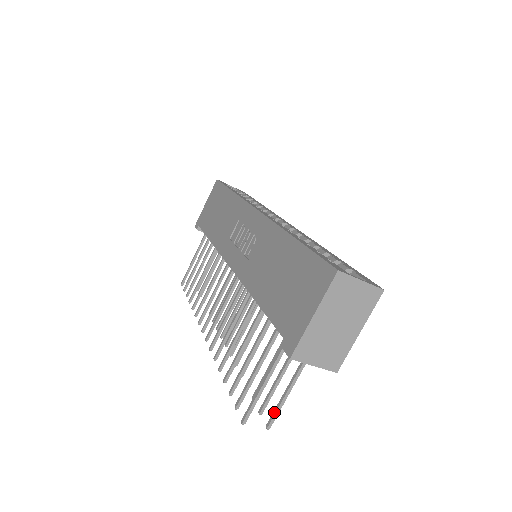
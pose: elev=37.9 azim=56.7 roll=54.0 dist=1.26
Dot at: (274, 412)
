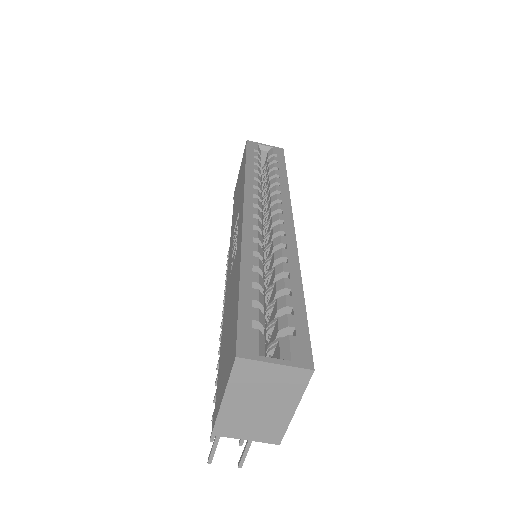
Dot at: (242, 455)
